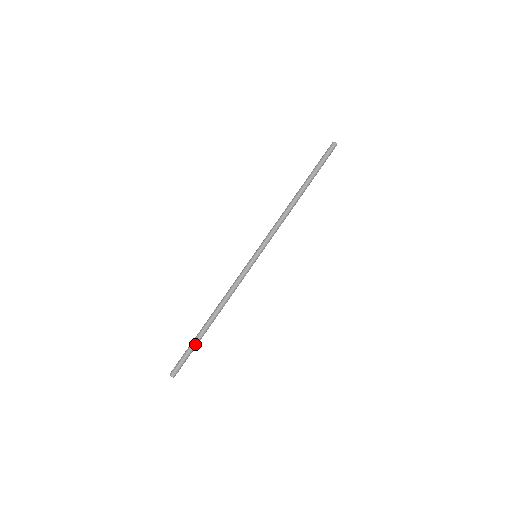
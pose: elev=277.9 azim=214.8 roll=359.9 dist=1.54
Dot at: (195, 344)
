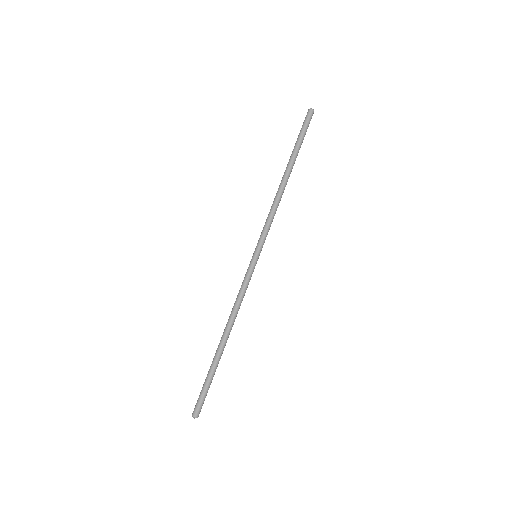
Dot at: (213, 373)
